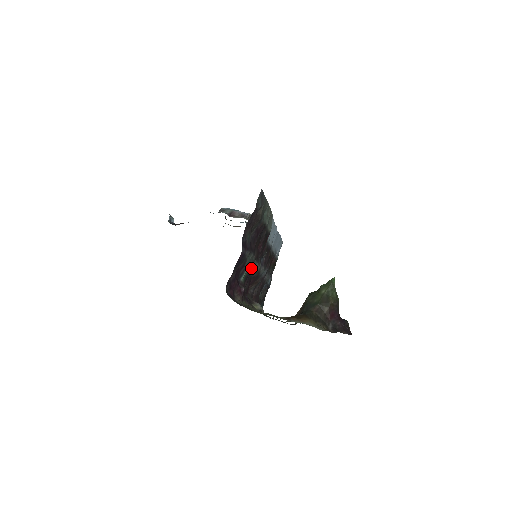
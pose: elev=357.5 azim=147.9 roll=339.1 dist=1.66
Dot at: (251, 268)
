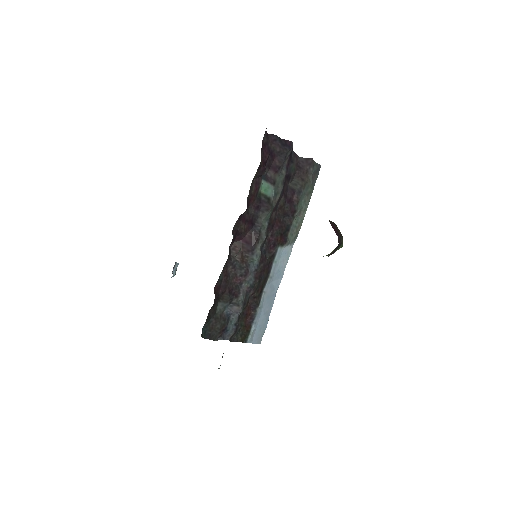
Dot at: (269, 201)
